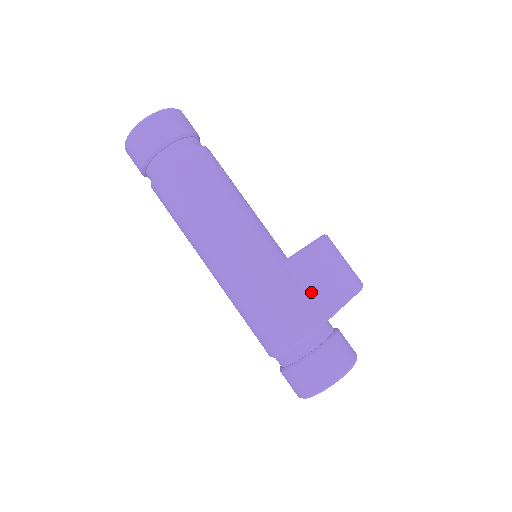
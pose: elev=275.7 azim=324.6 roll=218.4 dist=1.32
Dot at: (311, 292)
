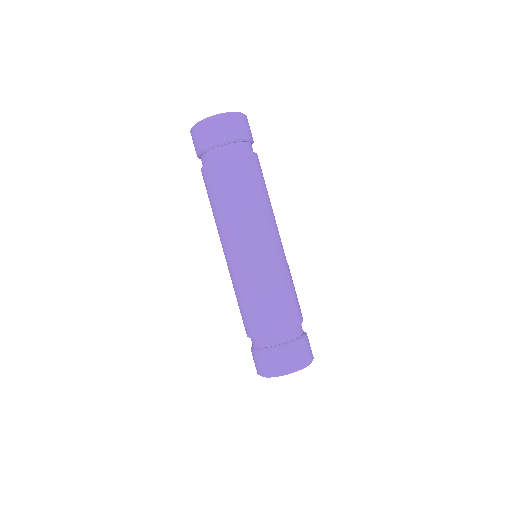
Dot at: occluded
